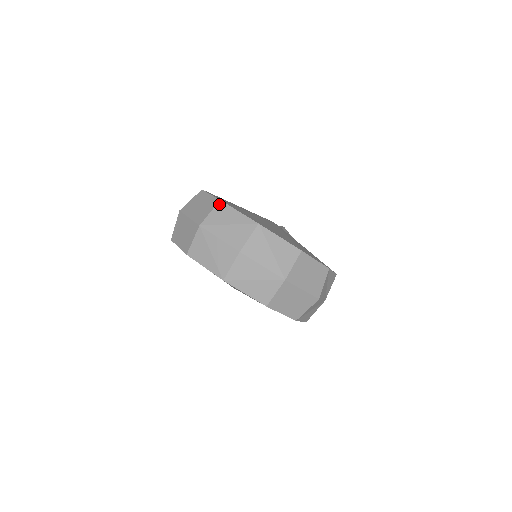
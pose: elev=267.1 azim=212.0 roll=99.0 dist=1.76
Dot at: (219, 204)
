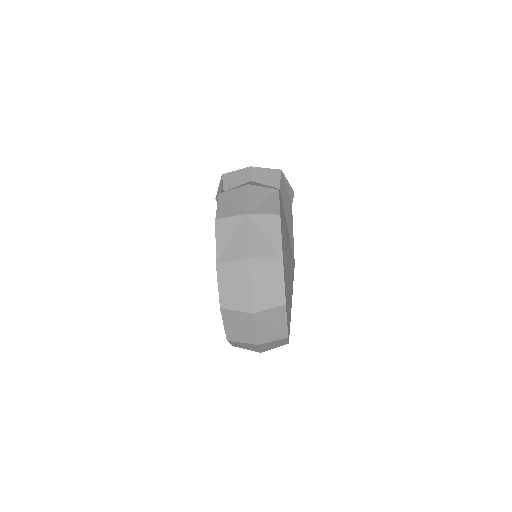
Dot at: (282, 307)
